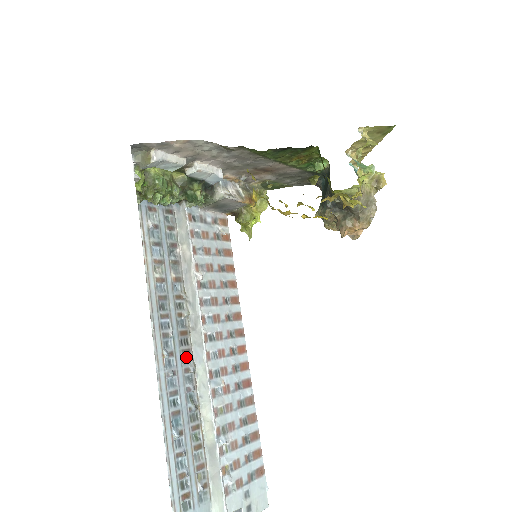
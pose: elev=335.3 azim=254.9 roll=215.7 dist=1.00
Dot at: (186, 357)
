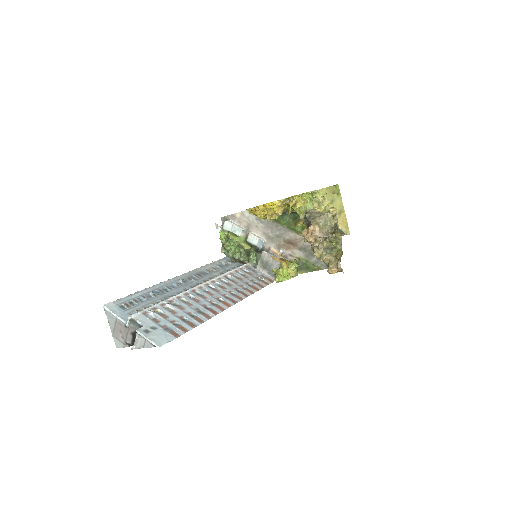
Dot at: occluded
